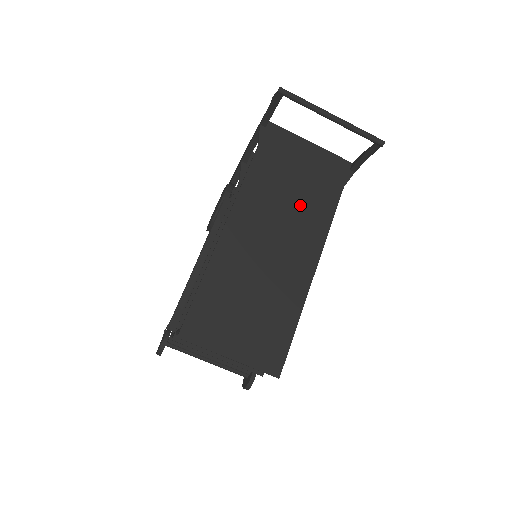
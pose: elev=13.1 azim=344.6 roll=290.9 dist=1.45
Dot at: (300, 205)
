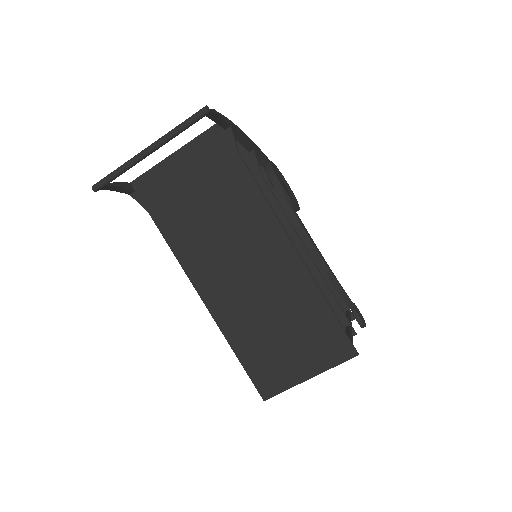
Dot at: (227, 215)
